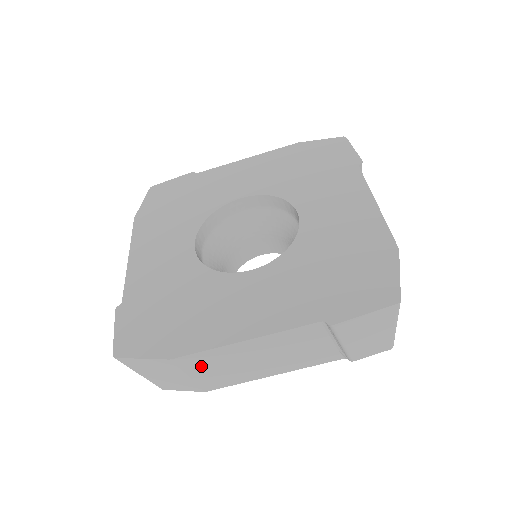
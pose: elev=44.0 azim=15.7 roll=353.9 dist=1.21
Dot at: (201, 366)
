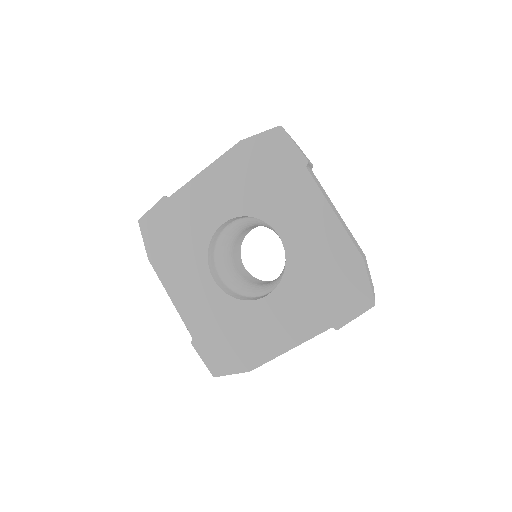
Dot at: occluded
